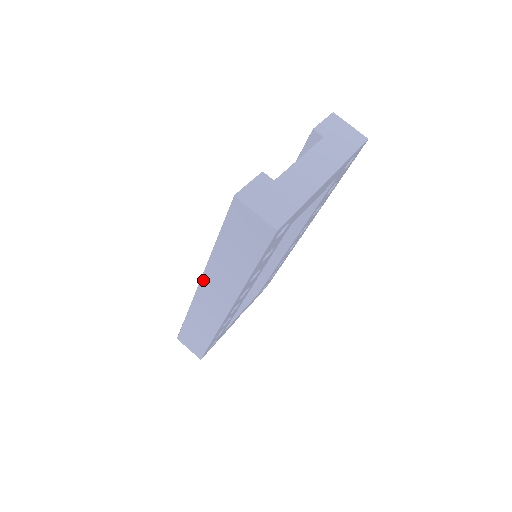
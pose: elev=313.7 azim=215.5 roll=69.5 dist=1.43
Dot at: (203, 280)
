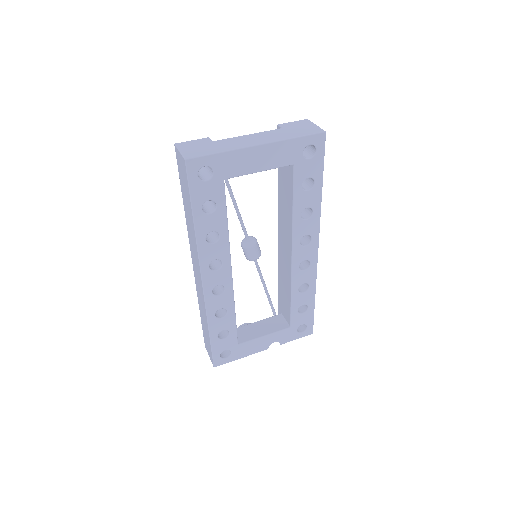
Dot at: (191, 251)
